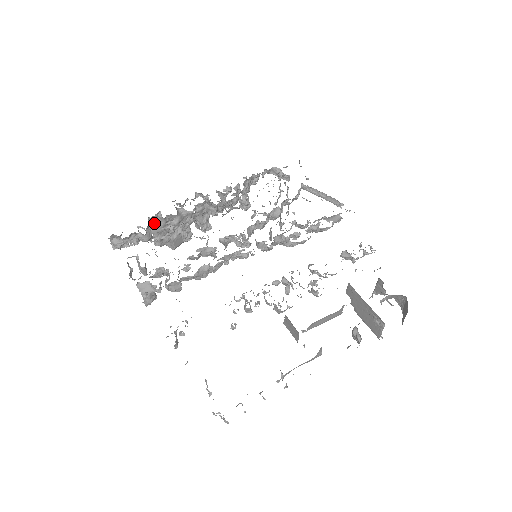
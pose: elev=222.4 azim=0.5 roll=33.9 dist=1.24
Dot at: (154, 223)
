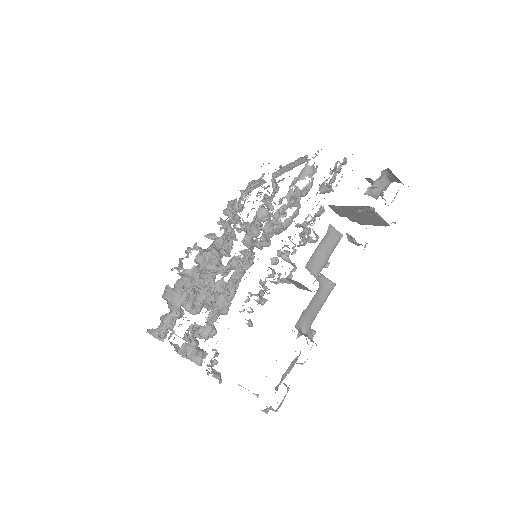
Dot at: (172, 298)
